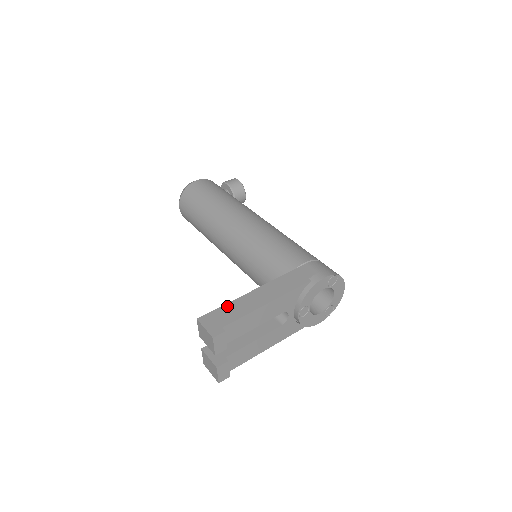
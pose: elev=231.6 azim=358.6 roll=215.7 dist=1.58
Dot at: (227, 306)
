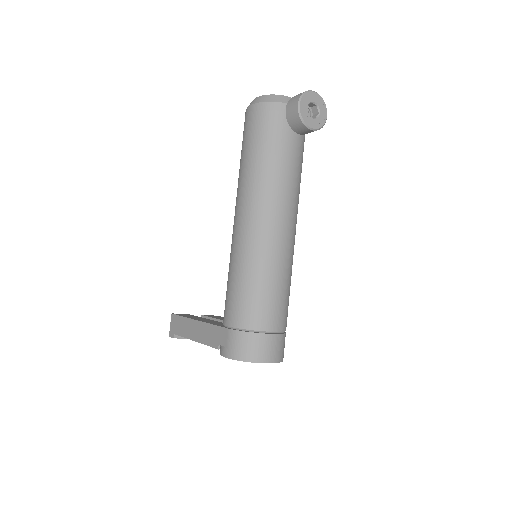
Dot at: (182, 319)
